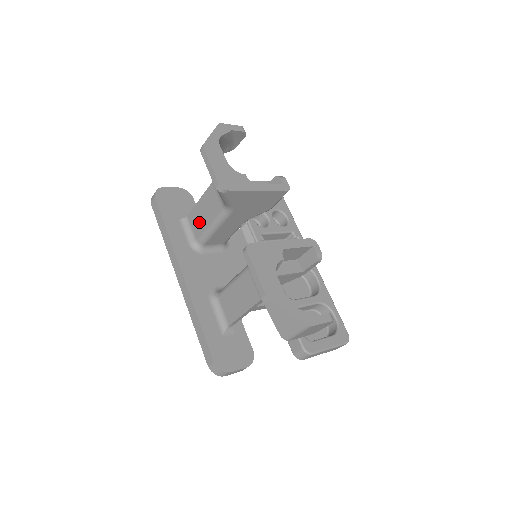
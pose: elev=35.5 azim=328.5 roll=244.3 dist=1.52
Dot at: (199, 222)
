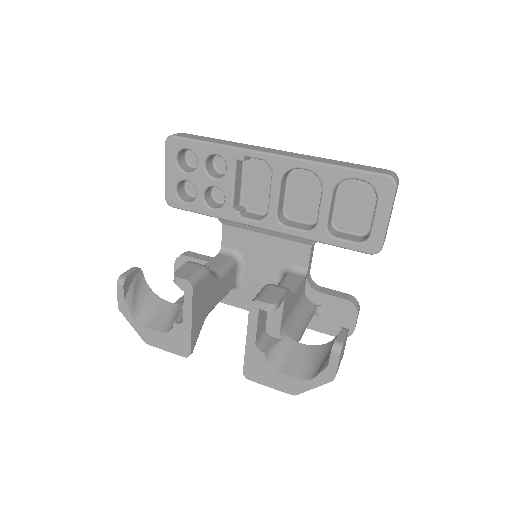
Dot at: occluded
